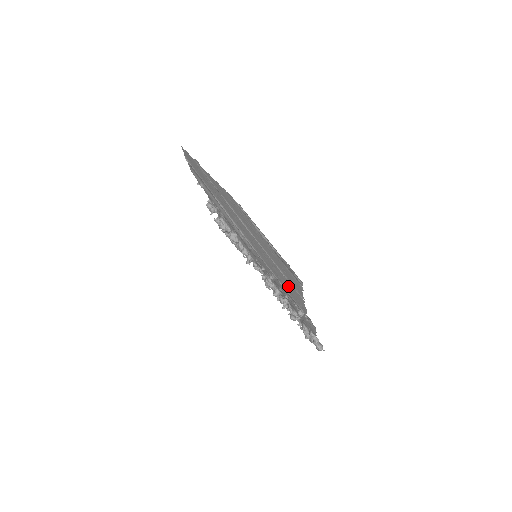
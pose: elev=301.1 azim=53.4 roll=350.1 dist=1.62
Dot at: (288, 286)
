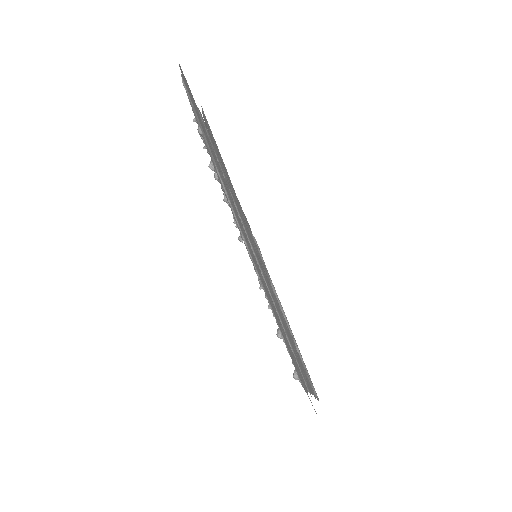
Dot at: (293, 355)
